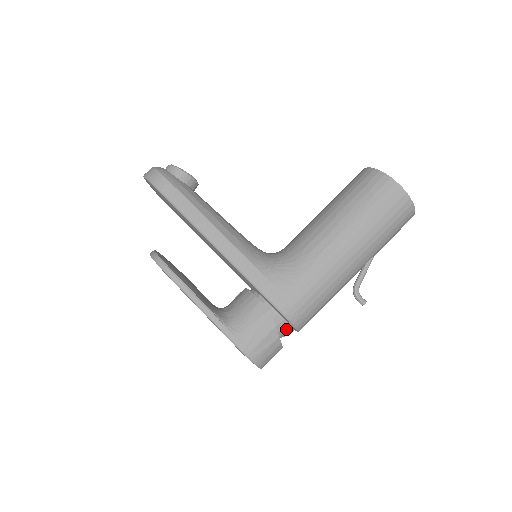
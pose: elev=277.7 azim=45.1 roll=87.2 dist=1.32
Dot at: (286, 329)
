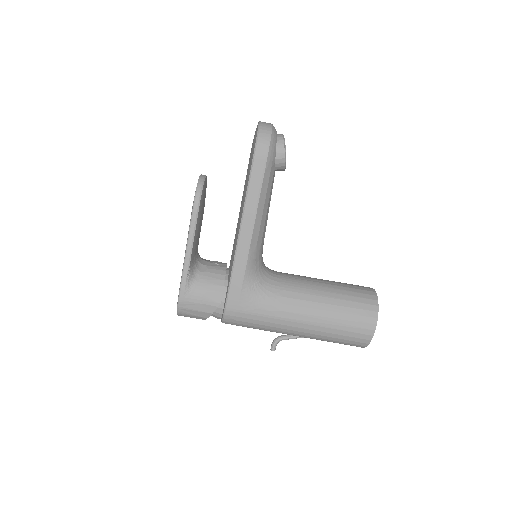
Dot at: (217, 317)
